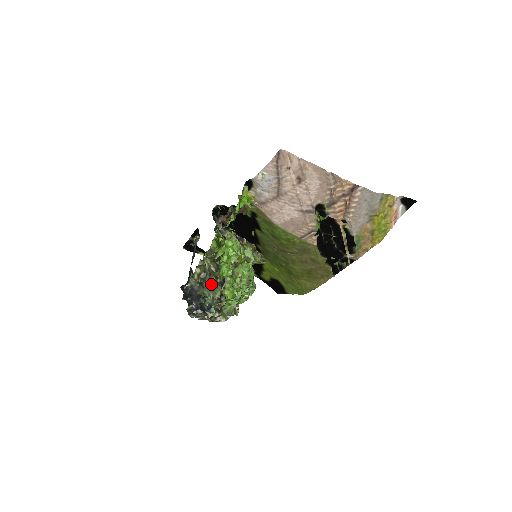
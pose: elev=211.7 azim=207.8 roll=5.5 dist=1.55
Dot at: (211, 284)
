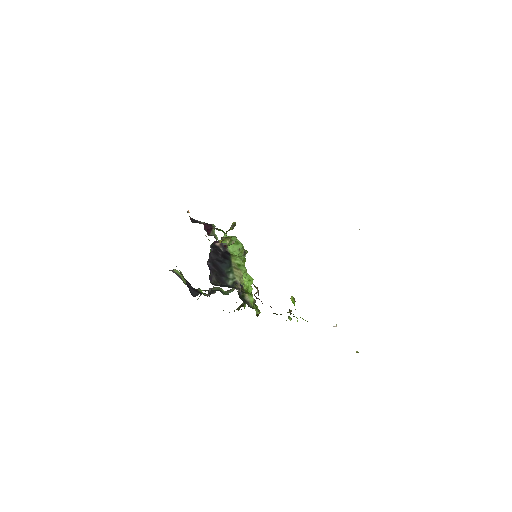
Dot at: occluded
